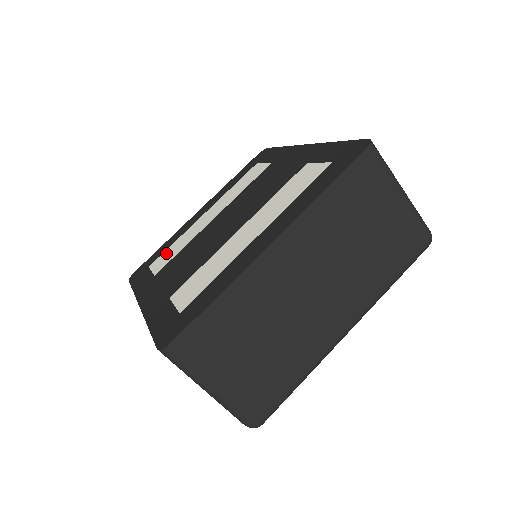
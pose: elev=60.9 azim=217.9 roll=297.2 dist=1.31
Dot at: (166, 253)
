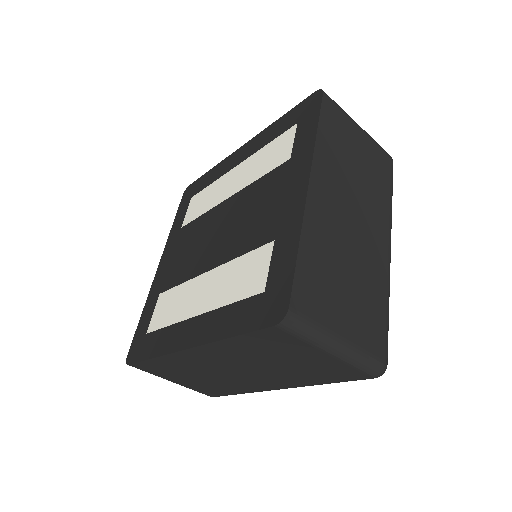
Dot at: (200, 197)
